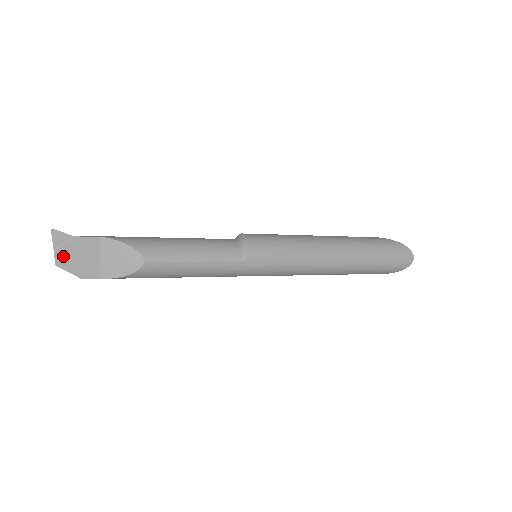
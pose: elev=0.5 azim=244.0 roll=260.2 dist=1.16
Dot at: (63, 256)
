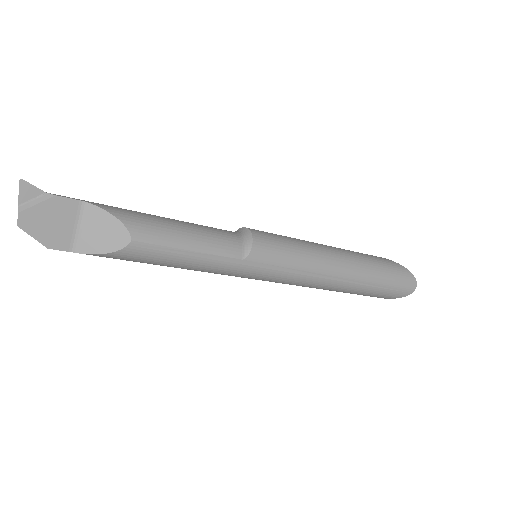
Dot at: (29, 216)
